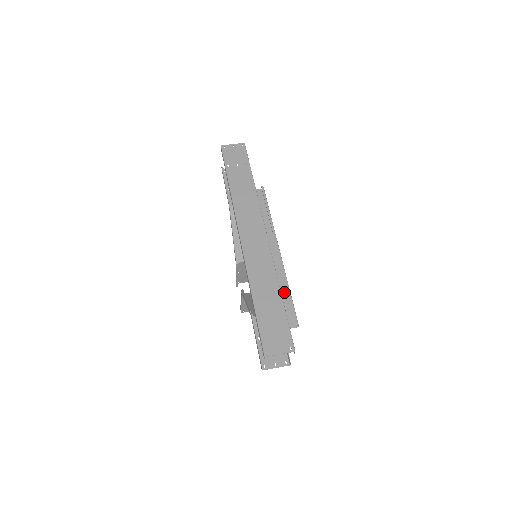
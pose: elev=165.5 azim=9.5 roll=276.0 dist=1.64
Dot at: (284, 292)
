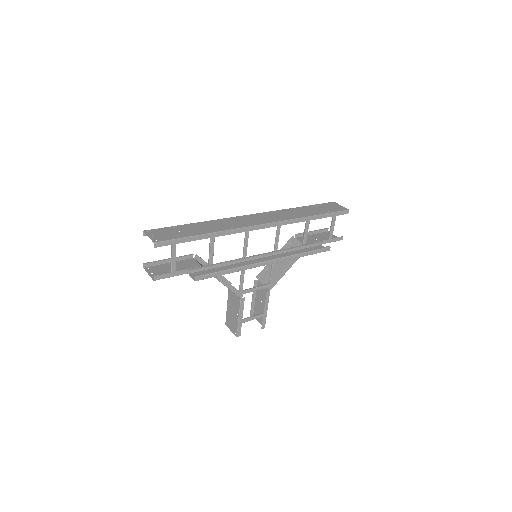
Dot at: occluded
